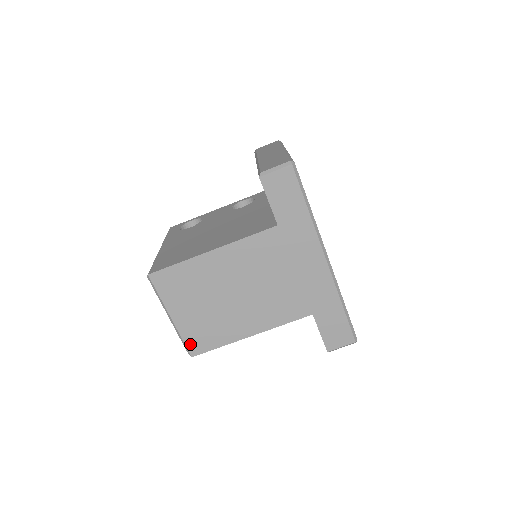
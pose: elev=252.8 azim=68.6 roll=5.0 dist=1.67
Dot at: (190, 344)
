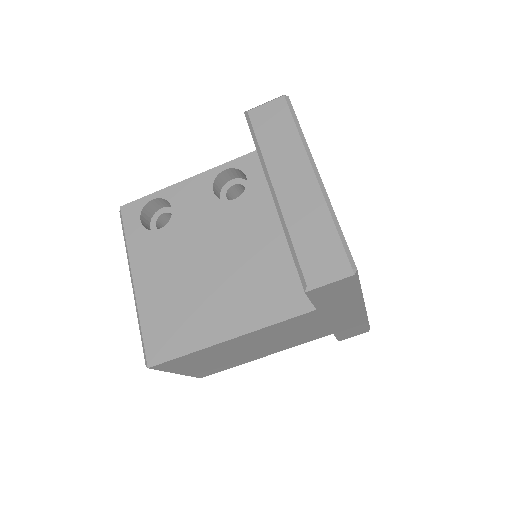
Dot at: (199, 375)
